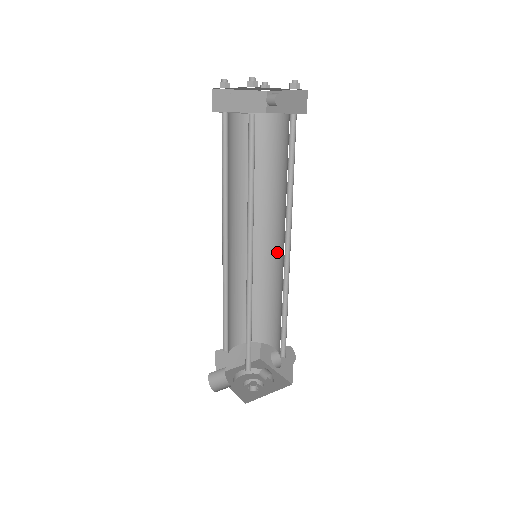
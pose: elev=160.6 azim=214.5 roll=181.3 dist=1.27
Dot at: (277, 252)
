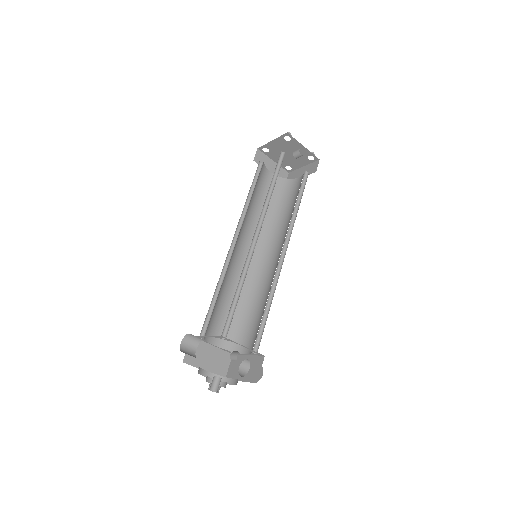
Dot at: (271, 267)
